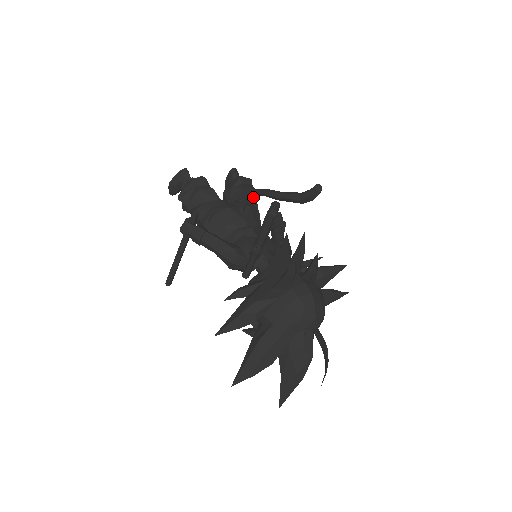
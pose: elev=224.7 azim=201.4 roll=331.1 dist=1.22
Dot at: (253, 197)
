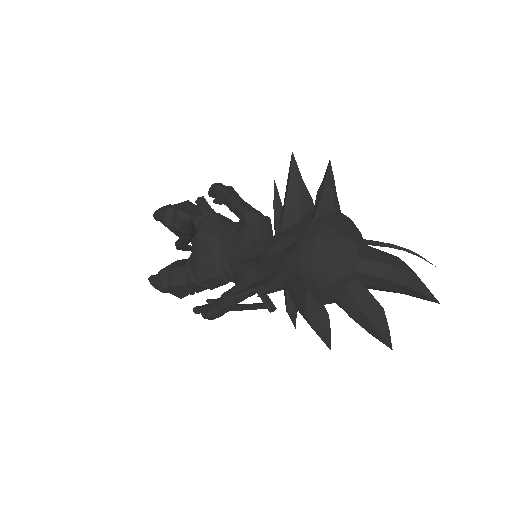
Dot at: (188, 216)
